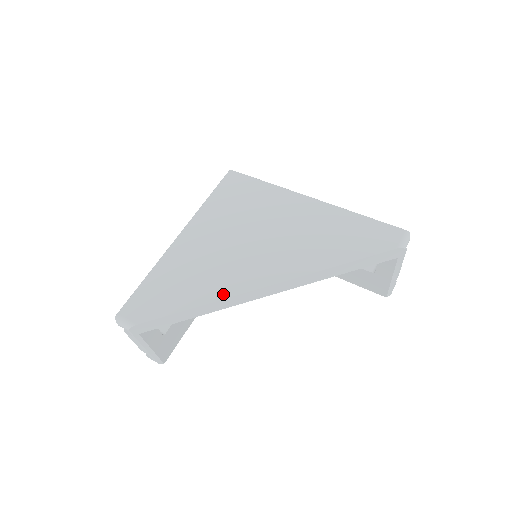
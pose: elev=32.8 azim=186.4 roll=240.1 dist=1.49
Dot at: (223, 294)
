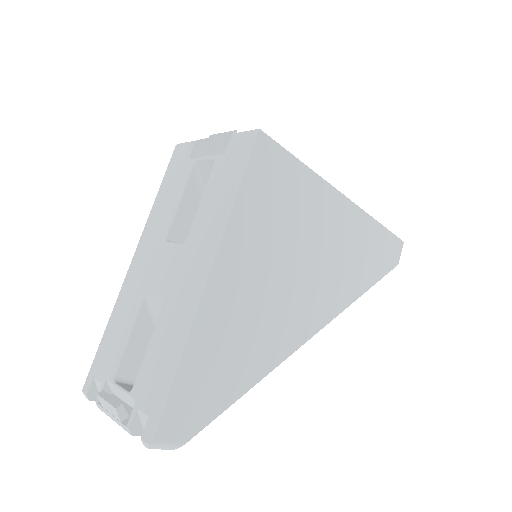
Dot at: (276, 360)
